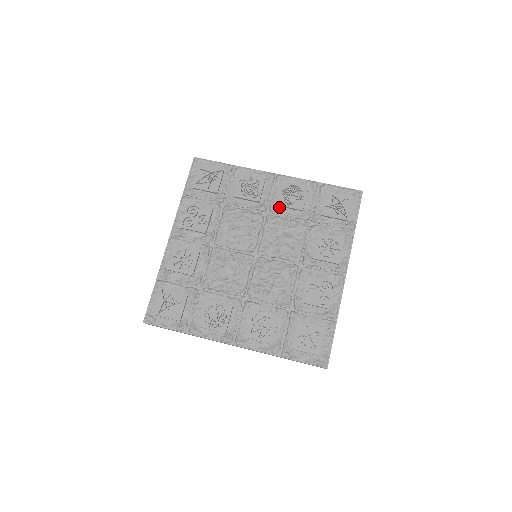
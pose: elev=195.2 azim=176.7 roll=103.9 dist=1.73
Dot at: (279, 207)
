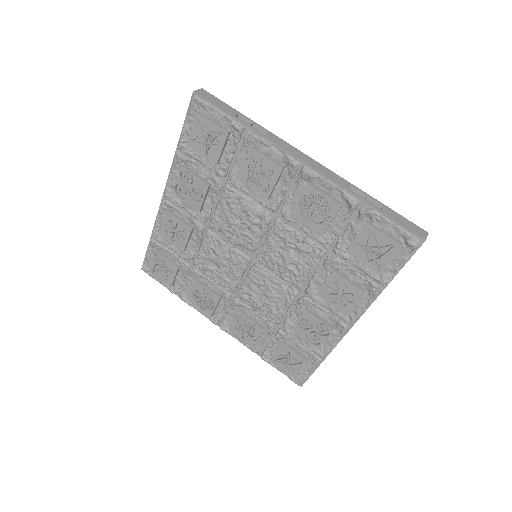
Dot at: (294, 214)
